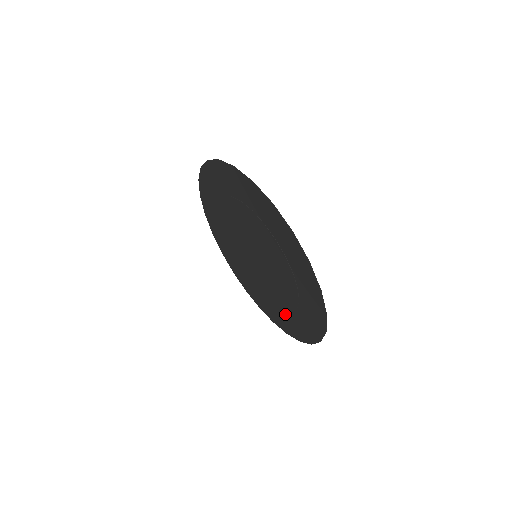
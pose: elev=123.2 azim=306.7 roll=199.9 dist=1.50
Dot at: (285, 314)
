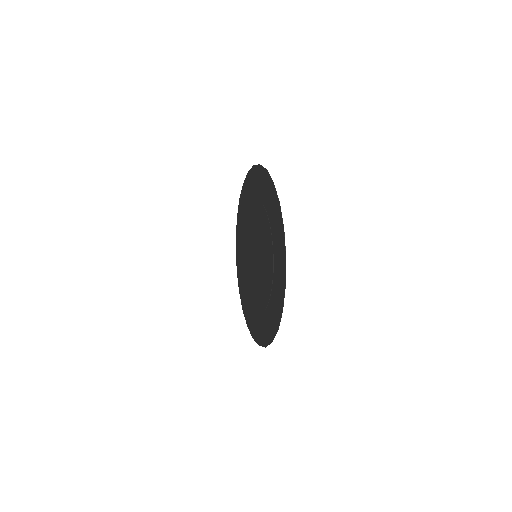
Dot at: (253, 311)
